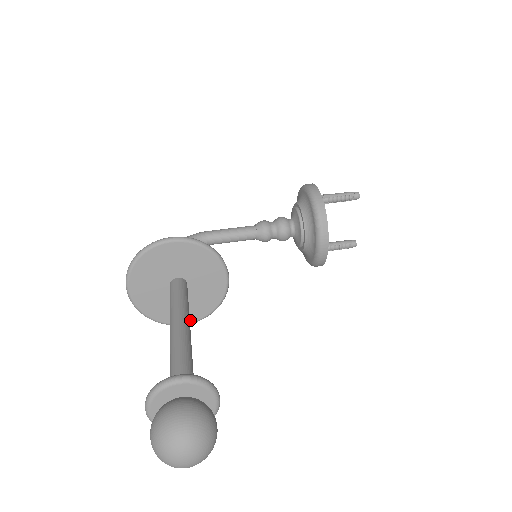
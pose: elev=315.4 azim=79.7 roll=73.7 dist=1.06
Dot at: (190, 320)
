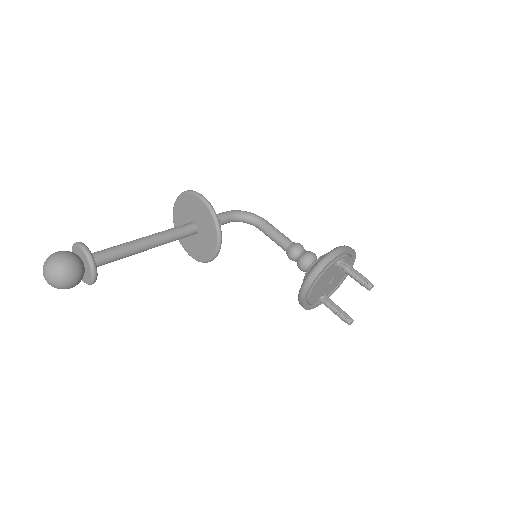
Dot at: (192, 255)
